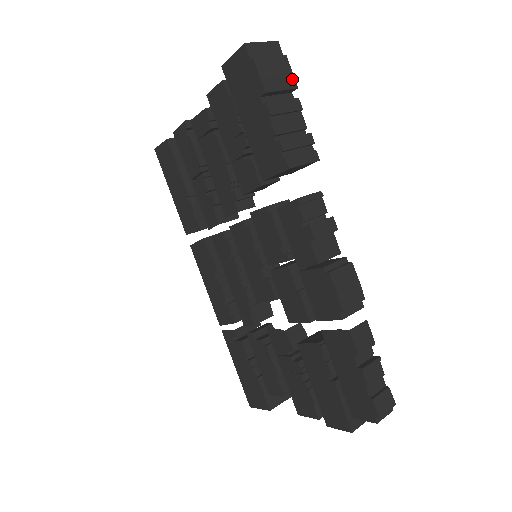
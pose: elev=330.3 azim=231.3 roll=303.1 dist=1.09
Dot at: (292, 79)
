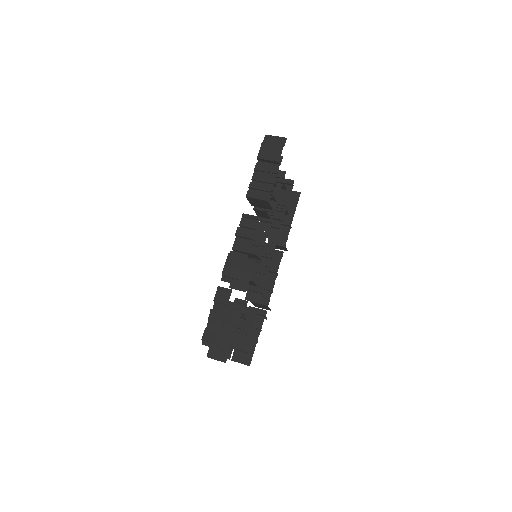
Dot at: (278, 157)
